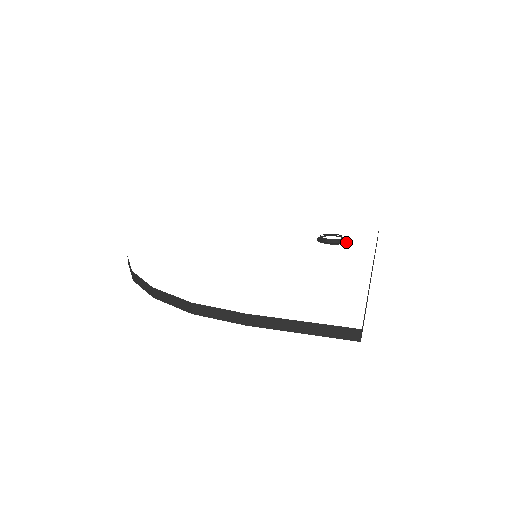
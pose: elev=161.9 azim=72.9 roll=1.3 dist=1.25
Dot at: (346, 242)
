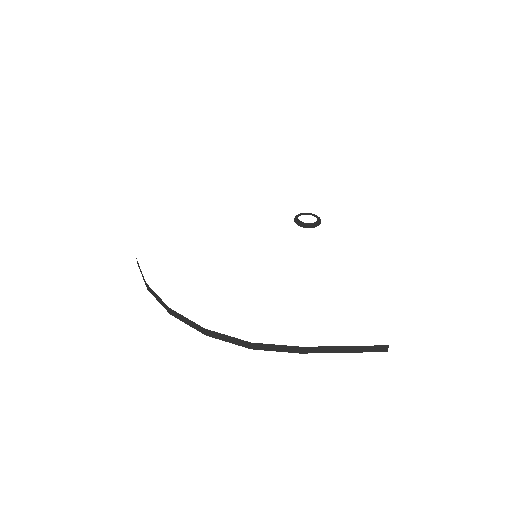
Dot at: occluded
